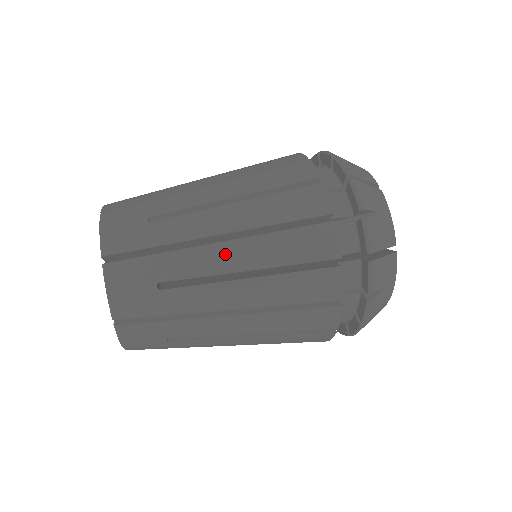
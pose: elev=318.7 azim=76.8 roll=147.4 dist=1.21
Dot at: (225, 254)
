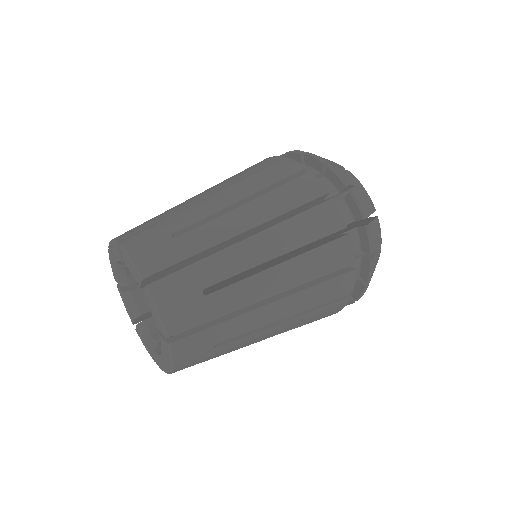
Dot at: (273, 311)
